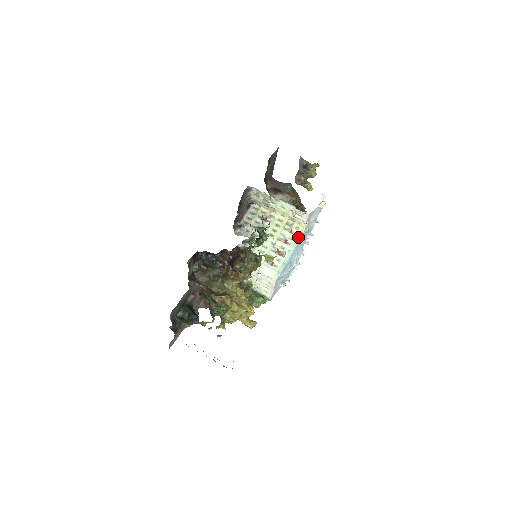
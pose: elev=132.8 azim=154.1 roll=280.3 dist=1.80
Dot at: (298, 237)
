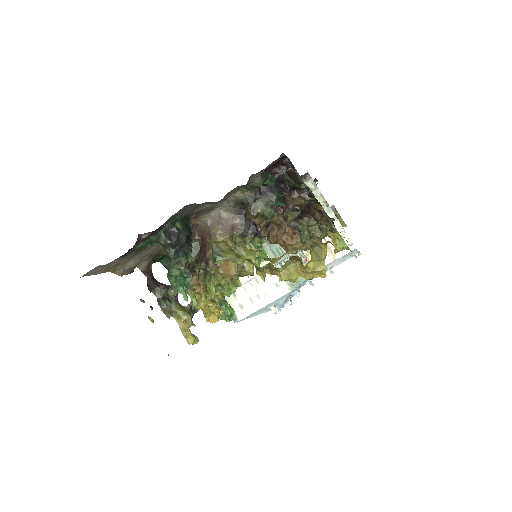
Dot at: occluded
